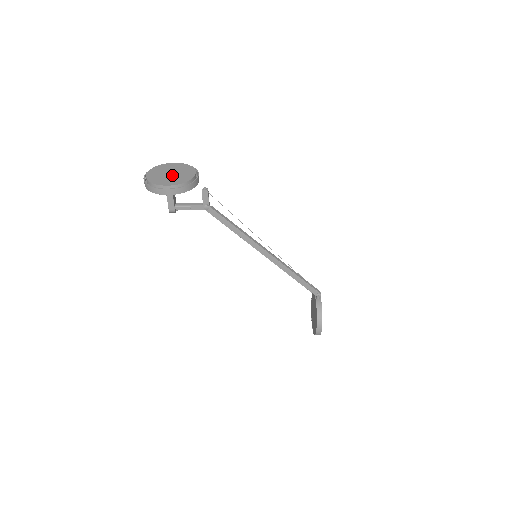
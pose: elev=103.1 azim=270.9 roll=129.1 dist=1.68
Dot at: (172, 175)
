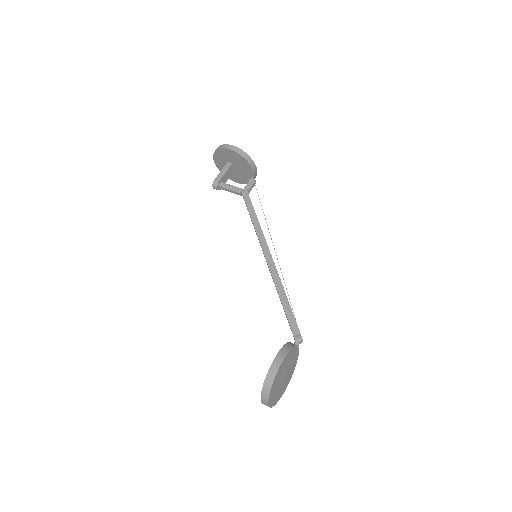
Dot at: occluded
